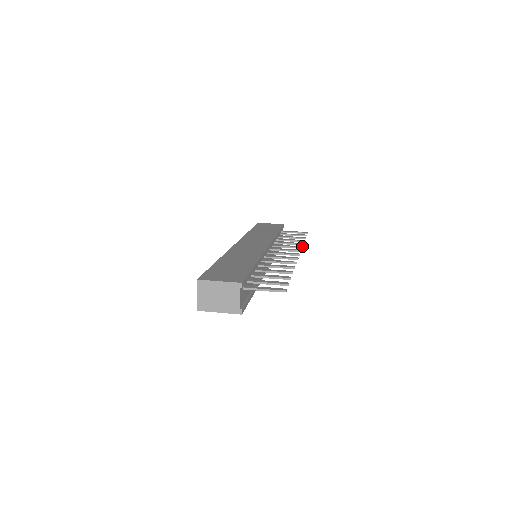
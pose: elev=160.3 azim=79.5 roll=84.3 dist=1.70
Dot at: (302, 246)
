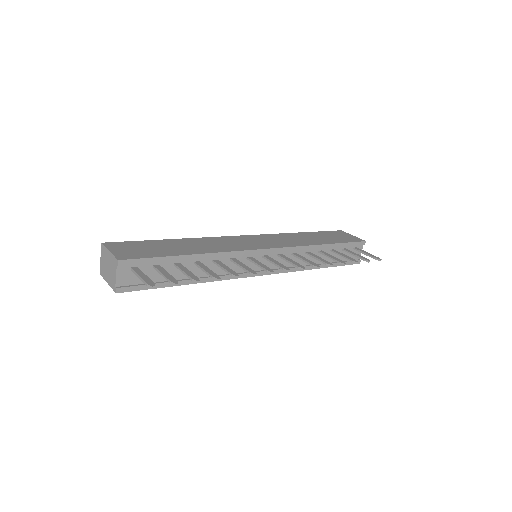
Dot at: (319, 266)
